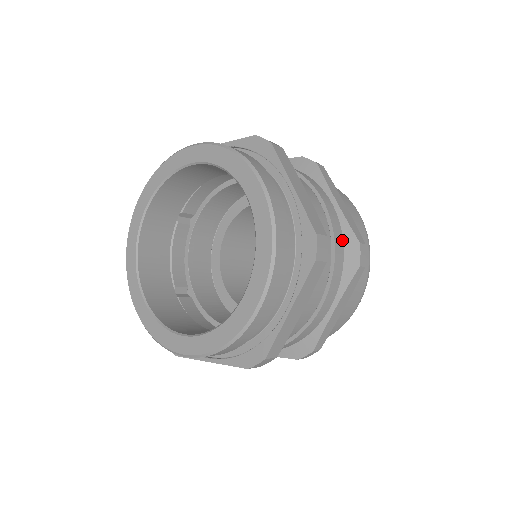
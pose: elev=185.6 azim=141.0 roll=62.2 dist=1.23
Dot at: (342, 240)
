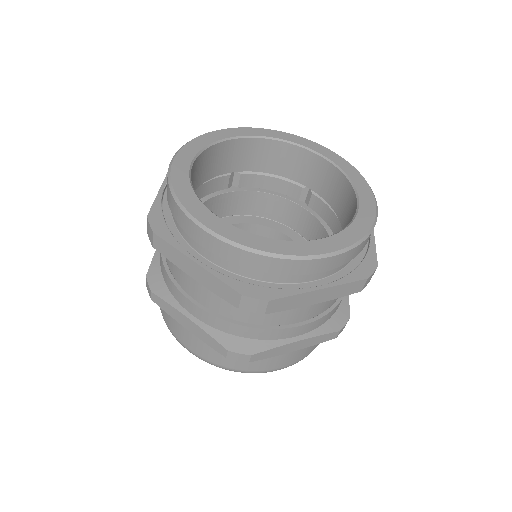
Dot at: occluded
